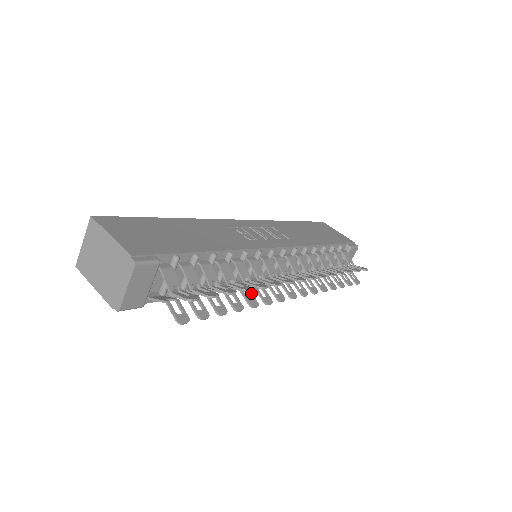
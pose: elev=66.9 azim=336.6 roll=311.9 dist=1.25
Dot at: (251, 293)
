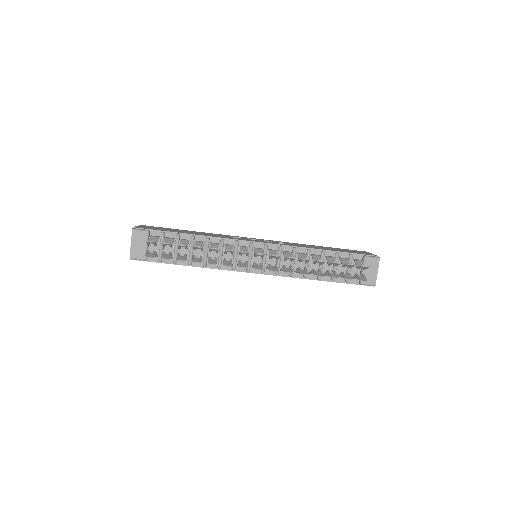
Dot at: (216, 259)
